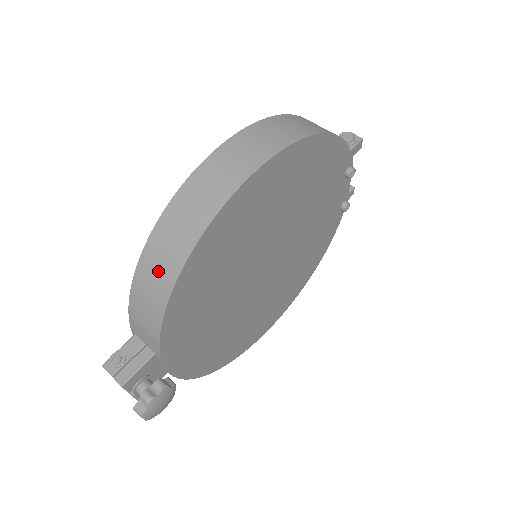
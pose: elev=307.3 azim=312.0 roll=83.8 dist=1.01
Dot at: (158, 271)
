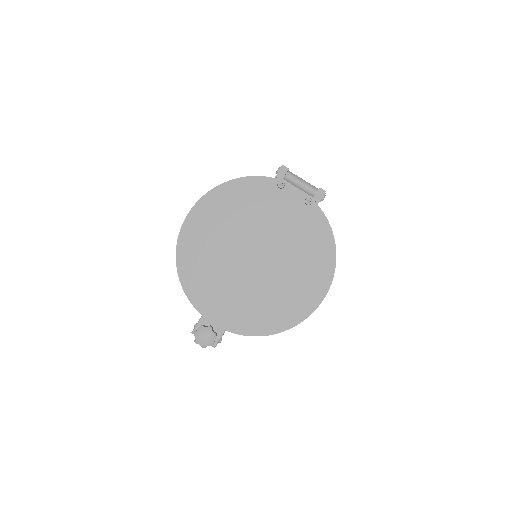
Dot at: occluded
